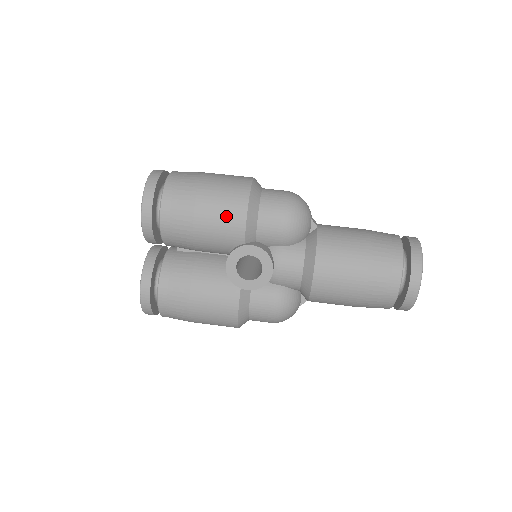
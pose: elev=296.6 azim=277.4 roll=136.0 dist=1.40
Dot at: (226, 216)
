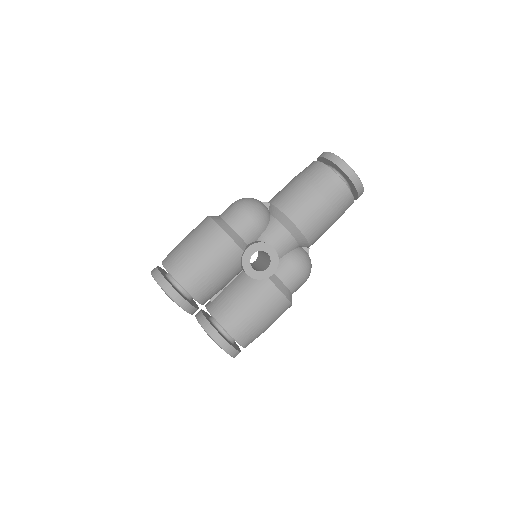
Dot at: (218, 247)
